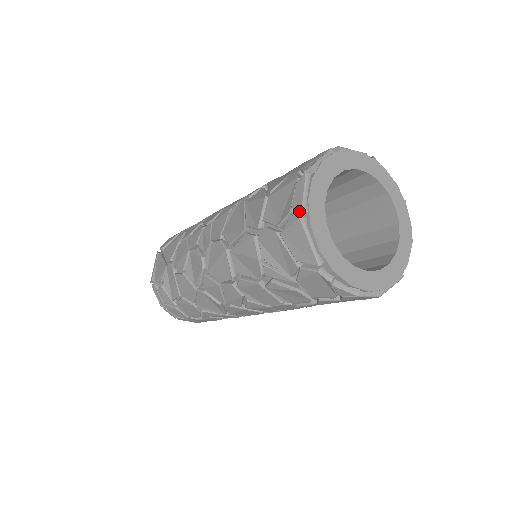
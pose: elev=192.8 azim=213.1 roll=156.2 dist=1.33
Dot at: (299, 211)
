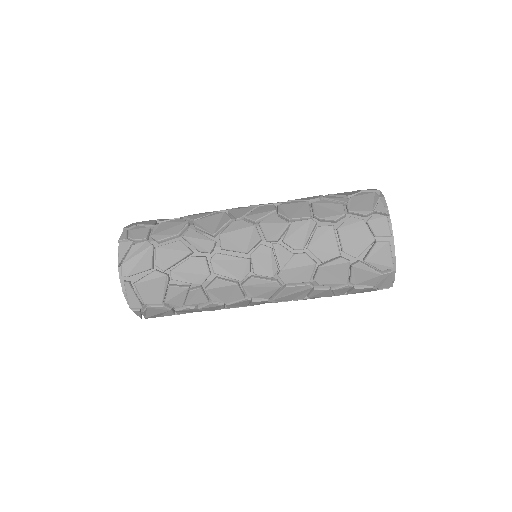
Dot at: occluded
